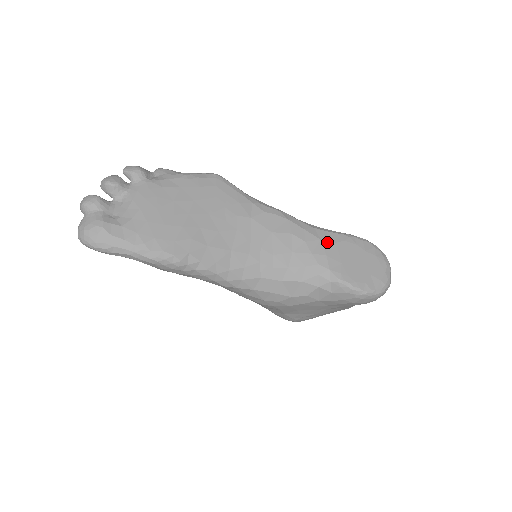
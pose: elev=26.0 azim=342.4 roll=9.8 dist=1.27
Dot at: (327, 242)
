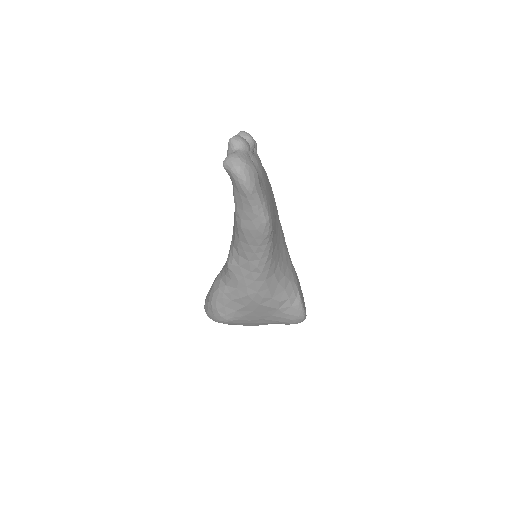
Dot at: occluded
